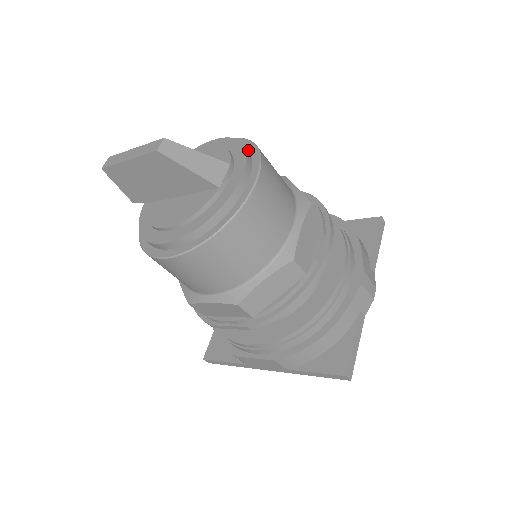
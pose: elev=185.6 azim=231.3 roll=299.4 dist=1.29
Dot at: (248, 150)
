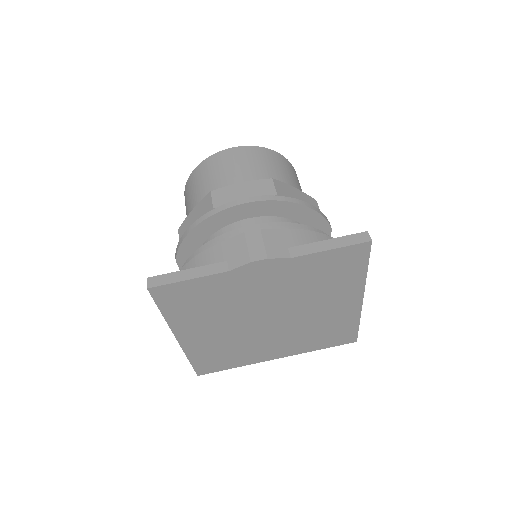
Dot at: occluded
